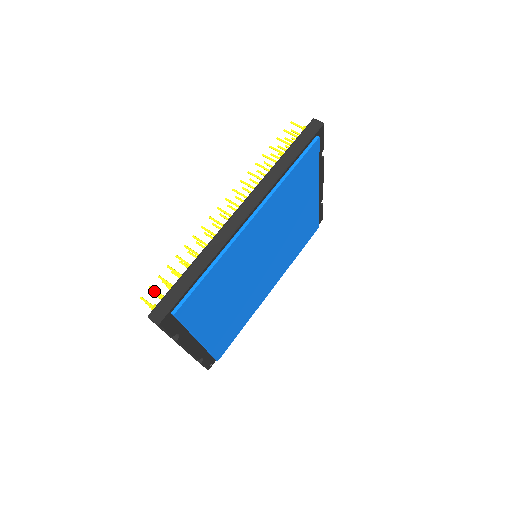
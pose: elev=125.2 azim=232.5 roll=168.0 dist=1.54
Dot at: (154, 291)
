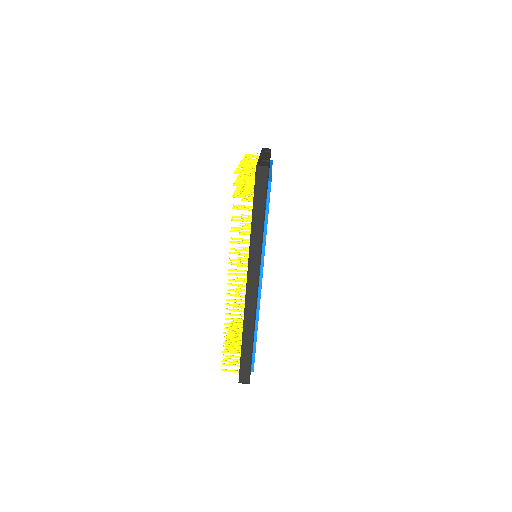
Dot at: occluded
